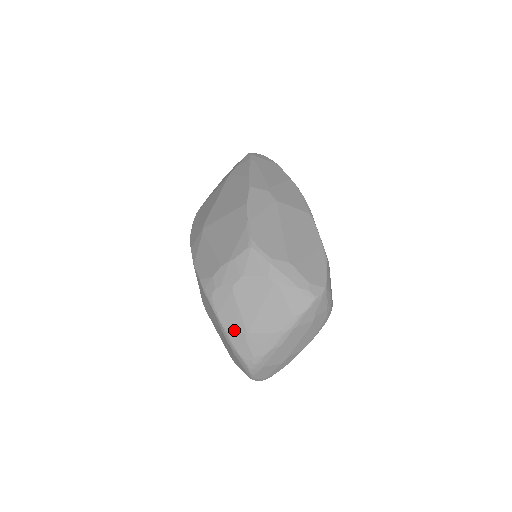
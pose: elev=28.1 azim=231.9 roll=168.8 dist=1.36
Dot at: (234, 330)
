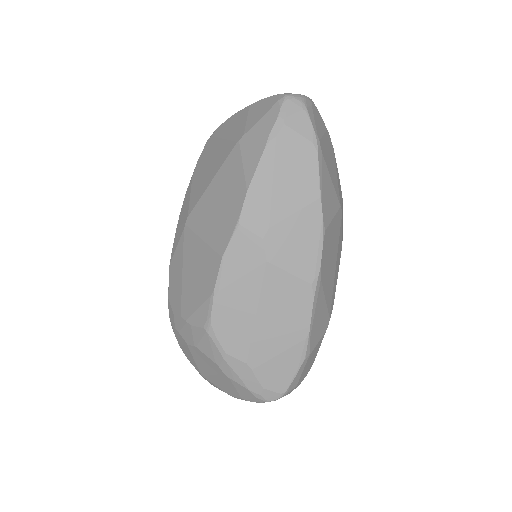
Dot at: (192, 364)
